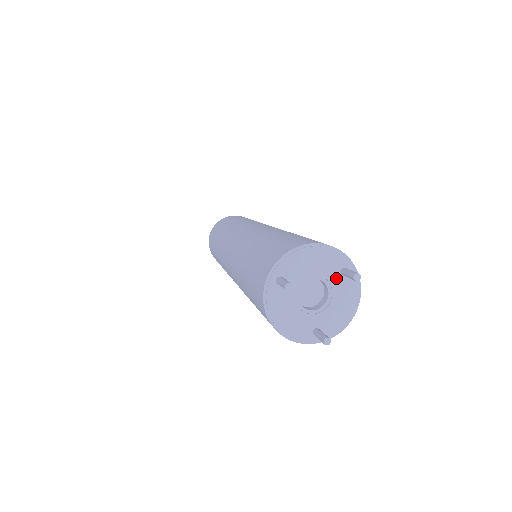
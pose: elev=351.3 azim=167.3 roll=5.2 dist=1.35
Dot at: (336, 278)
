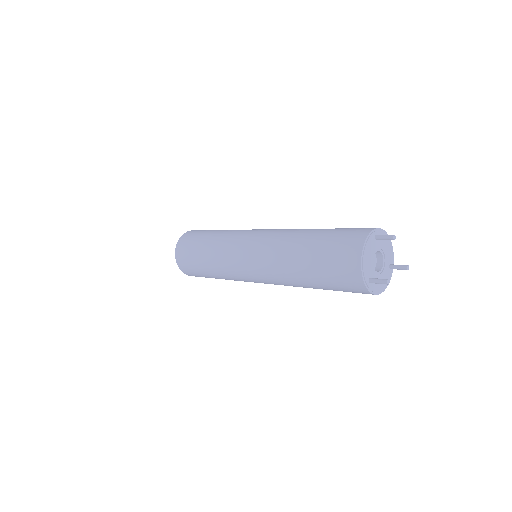
Dot at: (387, 266)
